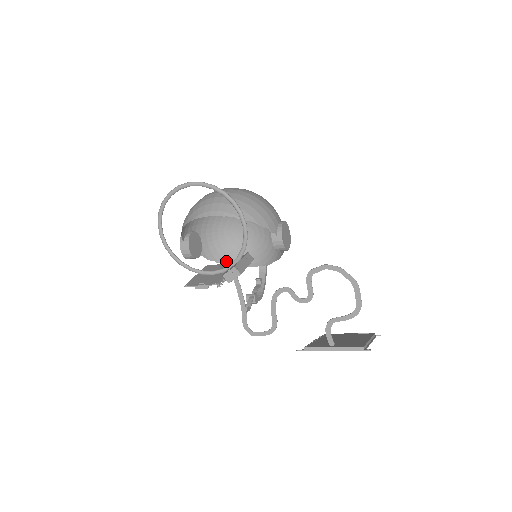
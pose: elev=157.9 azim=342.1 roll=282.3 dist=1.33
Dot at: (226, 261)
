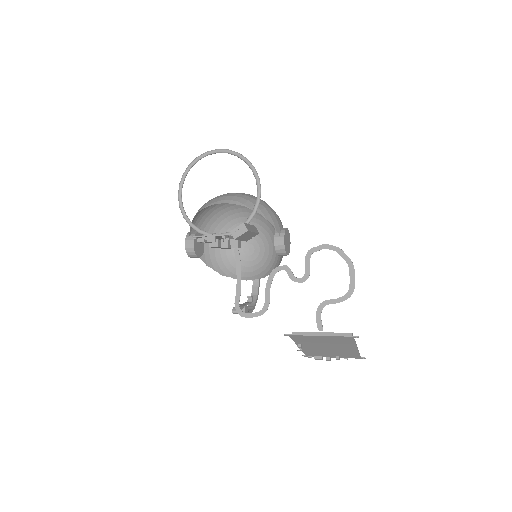
Dot at: (223, 272)
